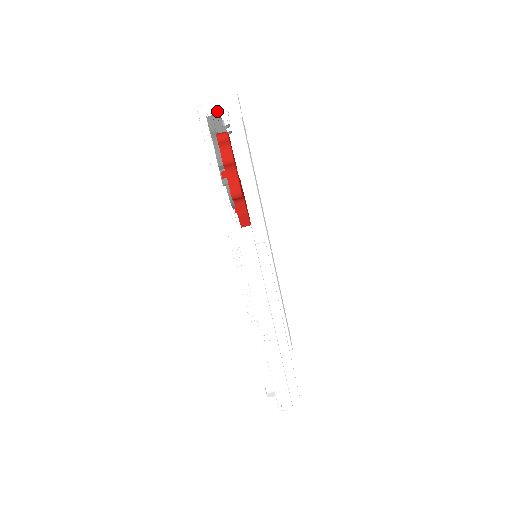
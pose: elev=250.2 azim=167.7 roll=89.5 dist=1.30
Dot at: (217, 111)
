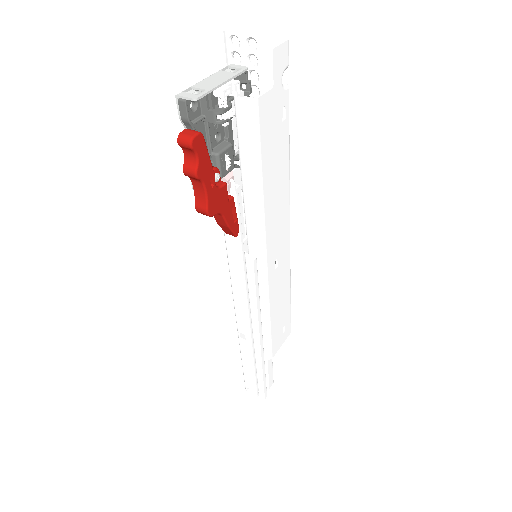
Dot at: (238, 66)
